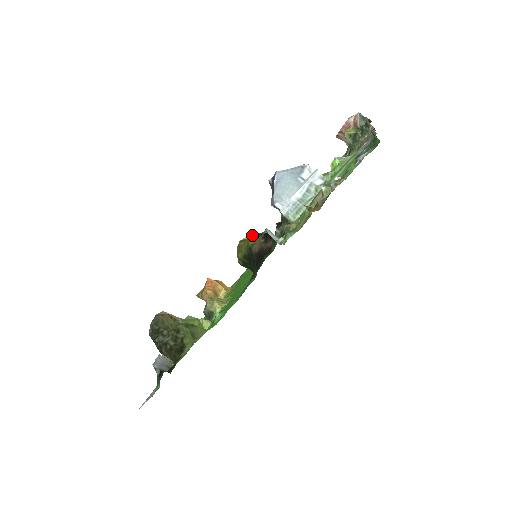
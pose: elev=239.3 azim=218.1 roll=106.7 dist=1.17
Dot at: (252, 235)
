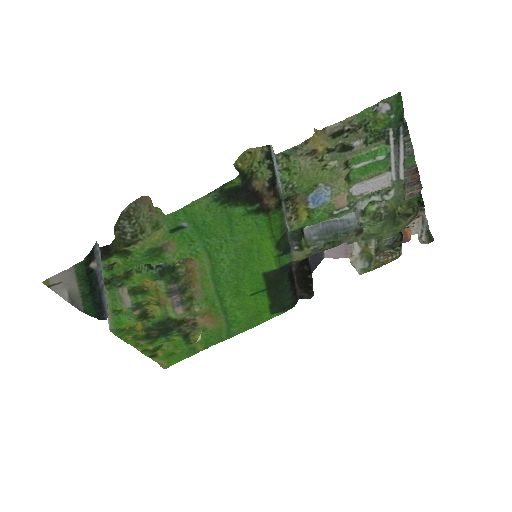
Dot at: (260, 148)
